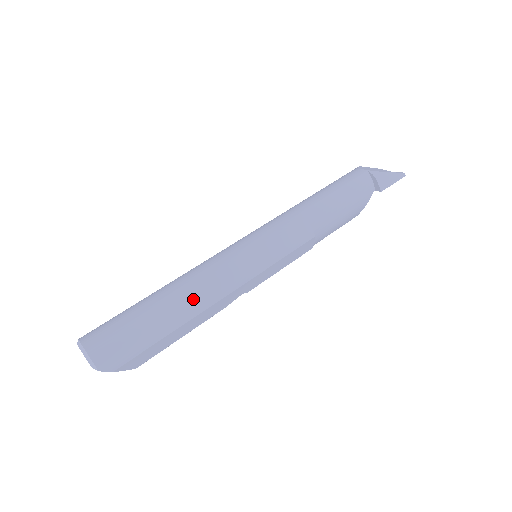
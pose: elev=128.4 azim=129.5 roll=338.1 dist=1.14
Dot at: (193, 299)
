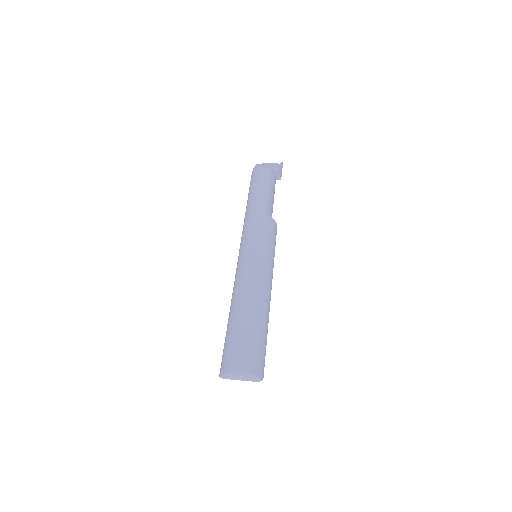
Dot at: (266, 303)
